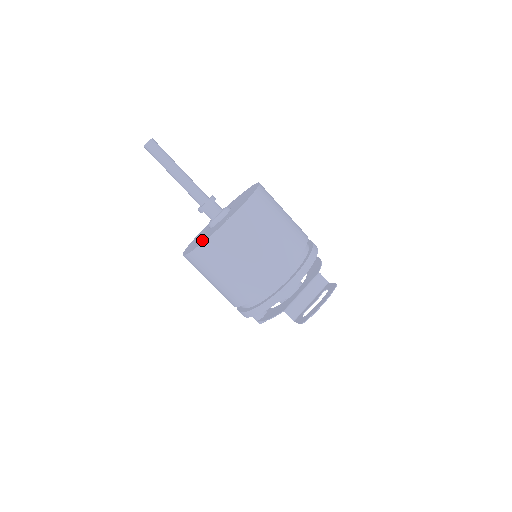
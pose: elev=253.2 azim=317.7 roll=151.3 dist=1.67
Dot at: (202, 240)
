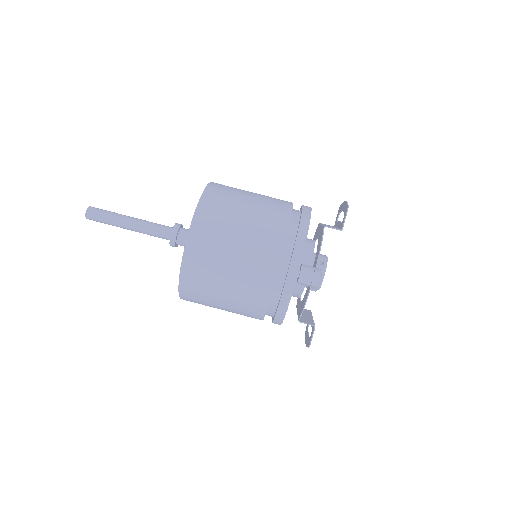
Dot at: occluded
